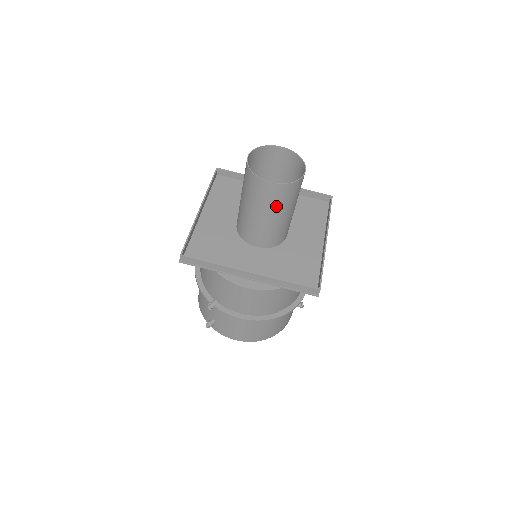
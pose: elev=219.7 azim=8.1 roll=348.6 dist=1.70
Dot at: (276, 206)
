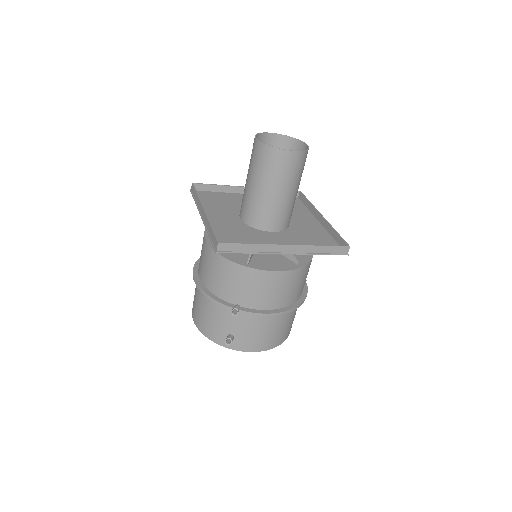
Dot at: (293, 178)
